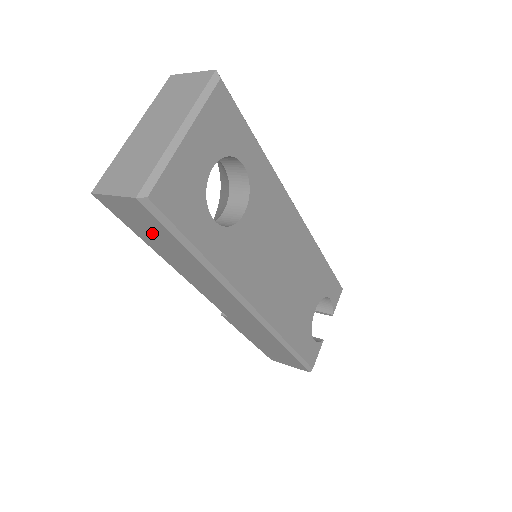
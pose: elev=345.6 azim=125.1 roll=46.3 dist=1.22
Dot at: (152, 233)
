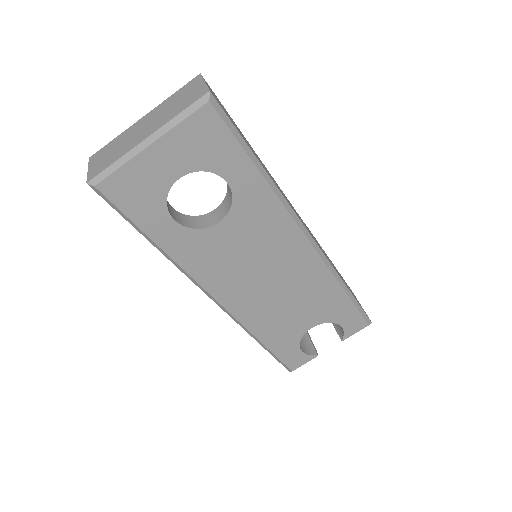
Dot at: occluded
